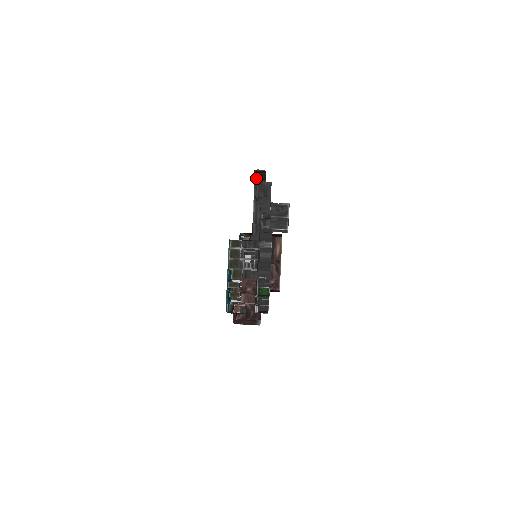
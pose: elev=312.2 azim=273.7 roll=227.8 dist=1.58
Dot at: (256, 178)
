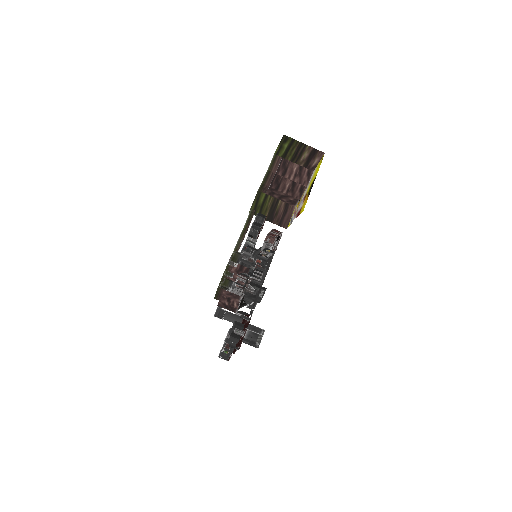
Dot at: occluded
